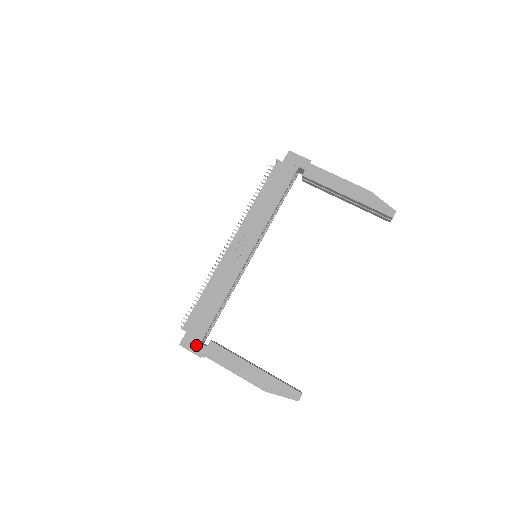
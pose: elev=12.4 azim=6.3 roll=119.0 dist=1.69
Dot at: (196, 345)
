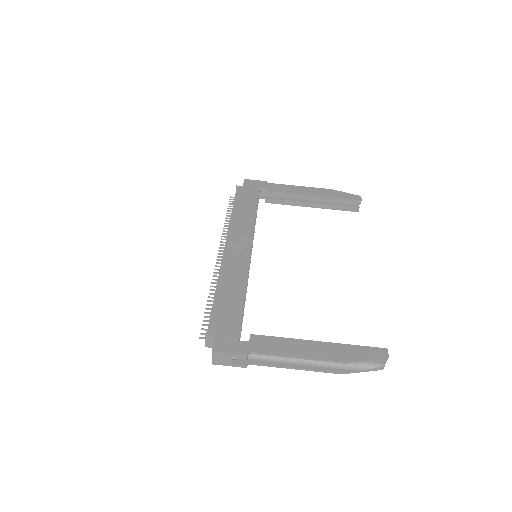
Dot at: (235, 344)
